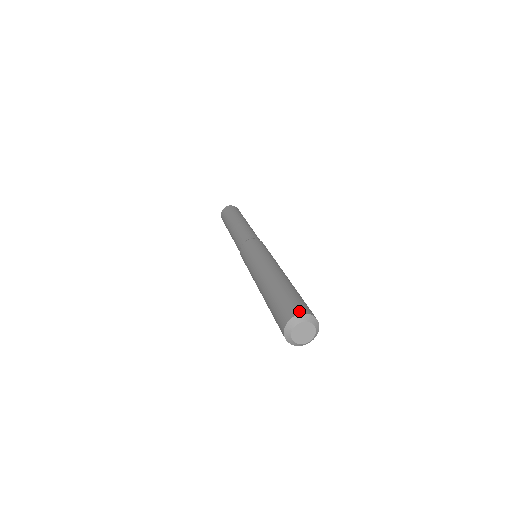
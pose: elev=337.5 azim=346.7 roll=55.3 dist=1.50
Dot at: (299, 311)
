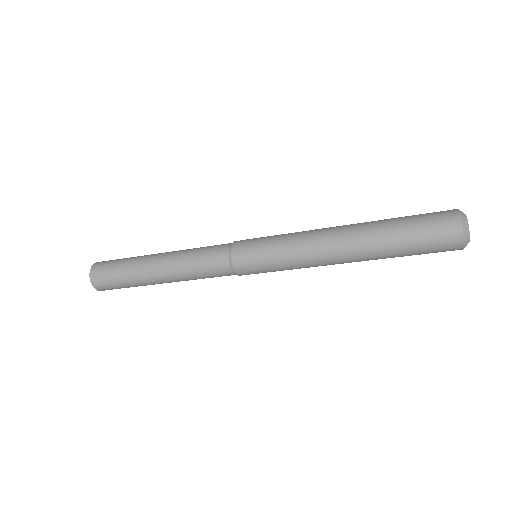
Dot at: (453, 212)
